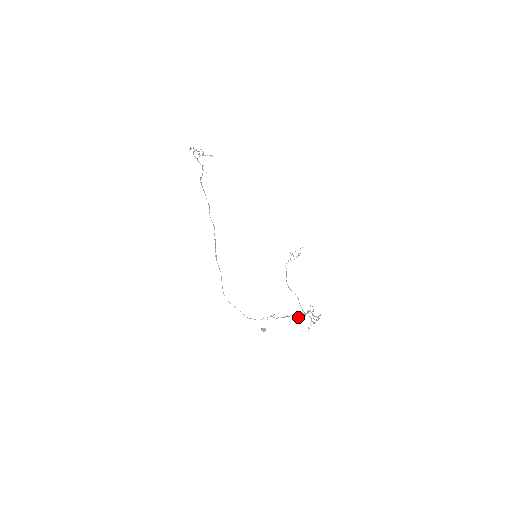
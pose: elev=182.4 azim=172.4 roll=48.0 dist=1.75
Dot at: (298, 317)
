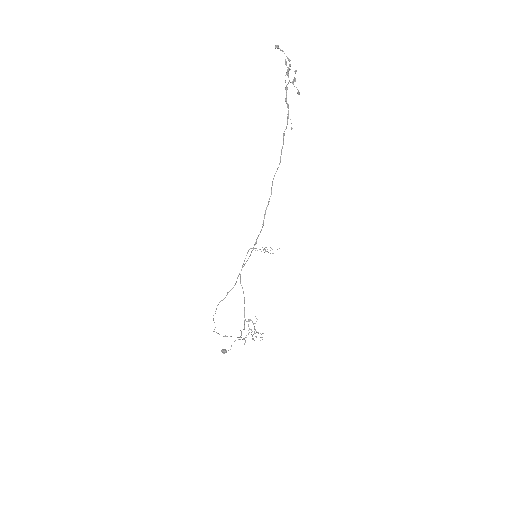
Dot at: (244, 329)
